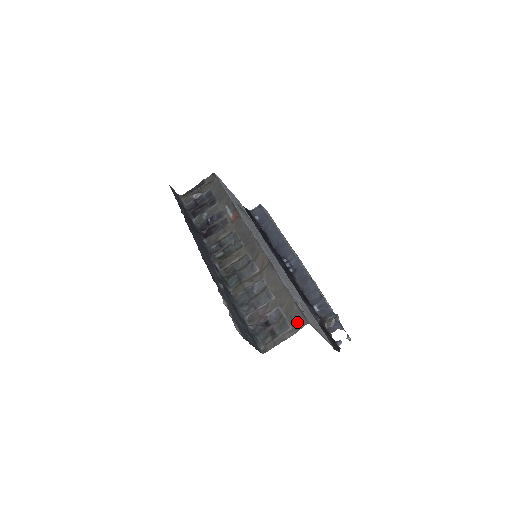
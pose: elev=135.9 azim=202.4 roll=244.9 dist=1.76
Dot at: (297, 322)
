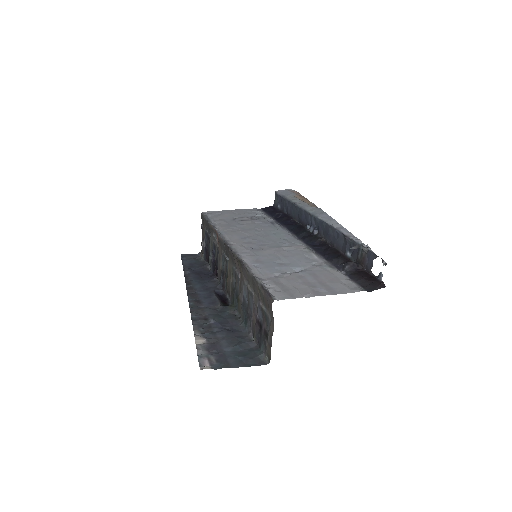
Dot at: (268, 307)
